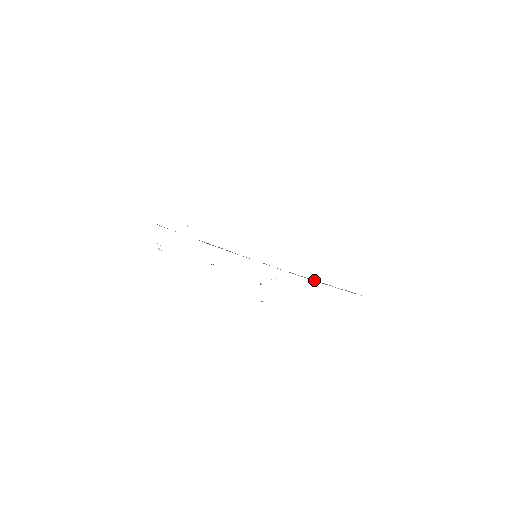
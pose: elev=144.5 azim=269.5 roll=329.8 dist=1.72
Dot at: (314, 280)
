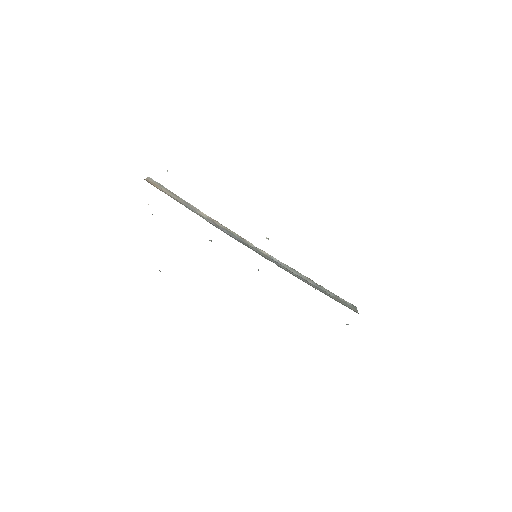
Dot at: occluded
